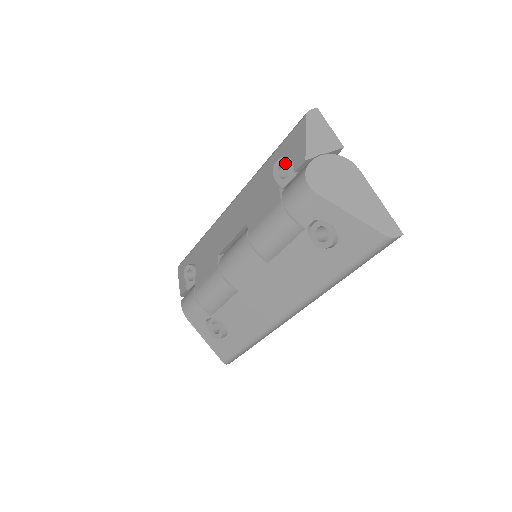
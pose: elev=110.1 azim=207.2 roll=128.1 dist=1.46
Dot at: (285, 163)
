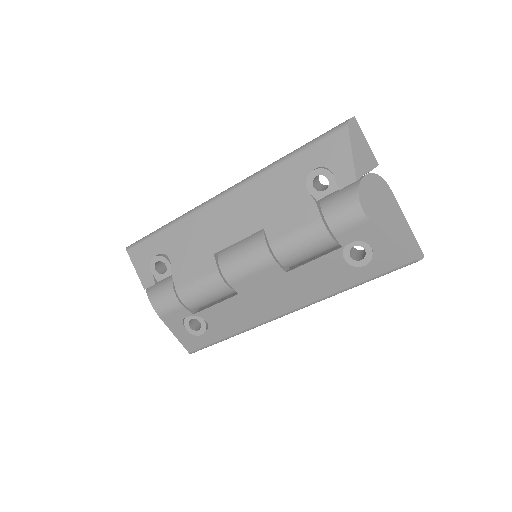
Dot at: (325, 175)
